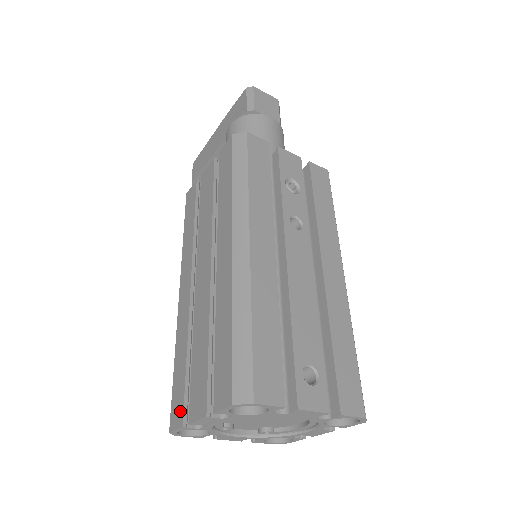
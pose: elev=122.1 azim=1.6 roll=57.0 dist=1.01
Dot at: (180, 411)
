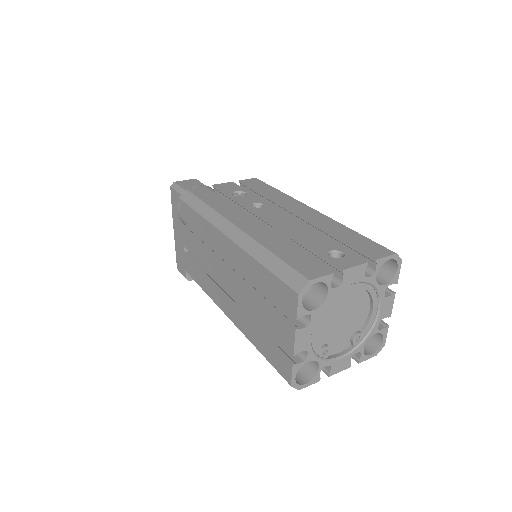
Dot at: (284, 361)
